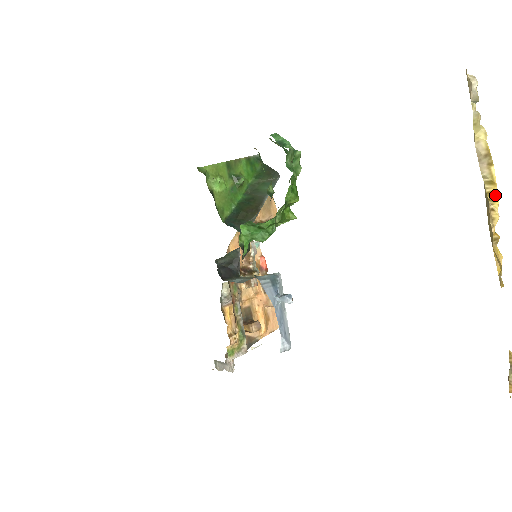
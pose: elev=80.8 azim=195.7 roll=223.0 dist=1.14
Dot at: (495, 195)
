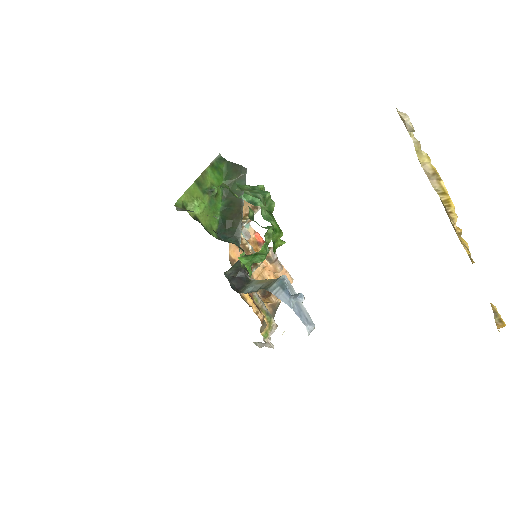
Dot at: (450, 202)
